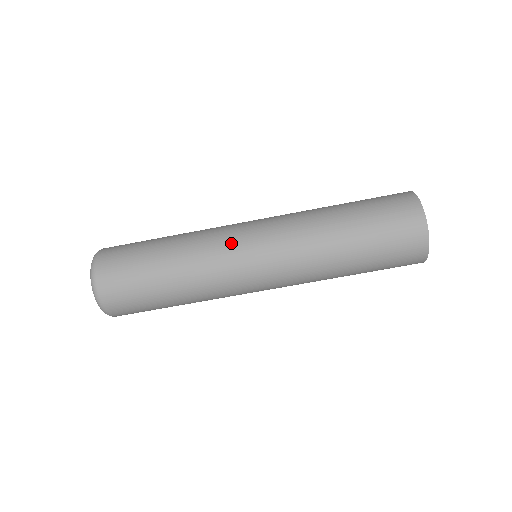
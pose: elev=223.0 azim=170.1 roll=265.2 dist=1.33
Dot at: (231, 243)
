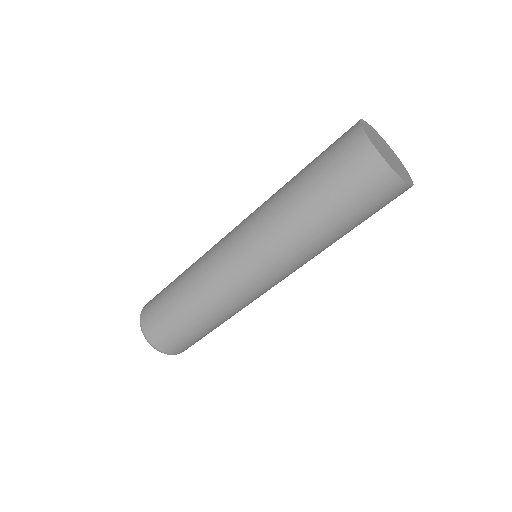
Dot at: (219, 242)
